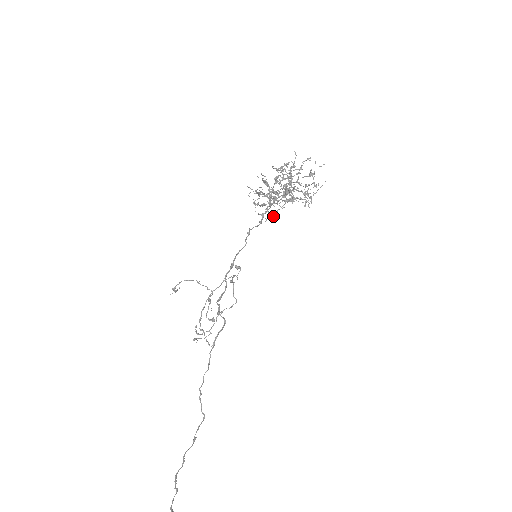
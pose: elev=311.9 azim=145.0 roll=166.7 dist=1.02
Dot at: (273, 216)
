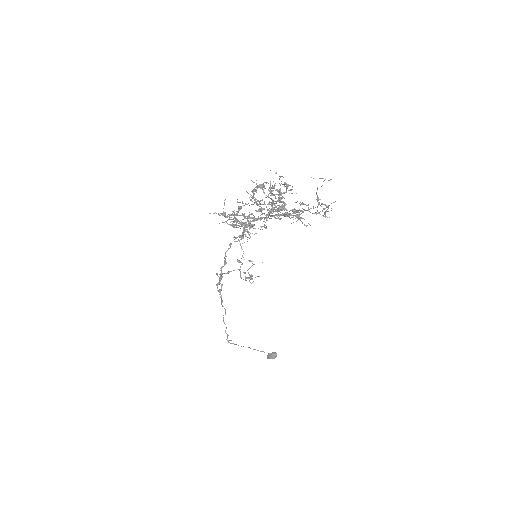
Dot at: occluded
